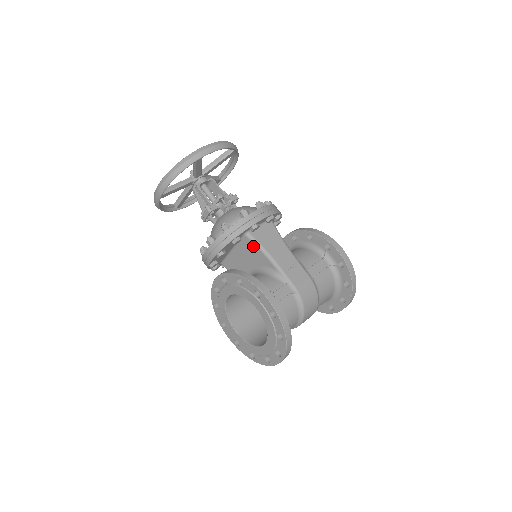
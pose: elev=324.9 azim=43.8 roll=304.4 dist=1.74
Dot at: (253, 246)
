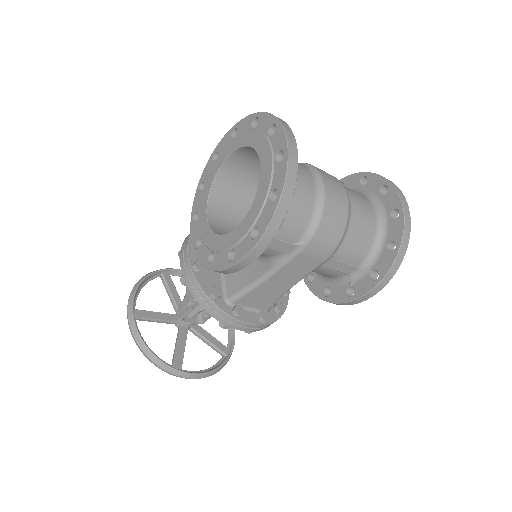
Dot at: occluded
